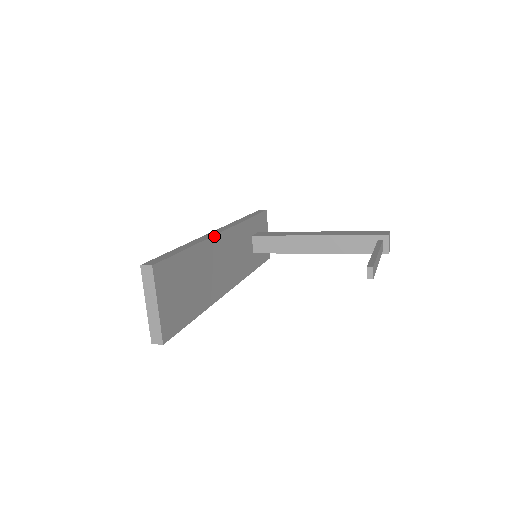
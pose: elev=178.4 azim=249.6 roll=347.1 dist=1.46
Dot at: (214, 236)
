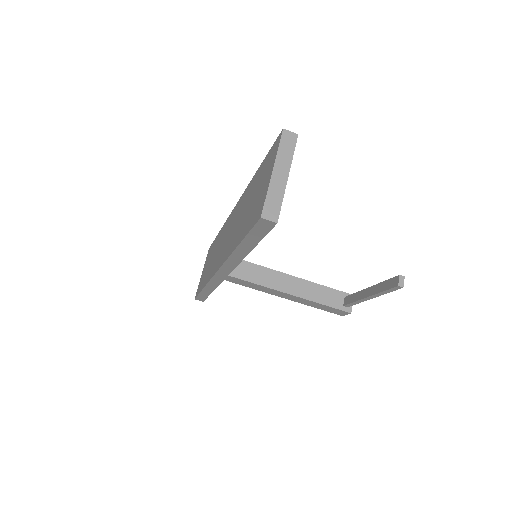
Dot at: occluded
